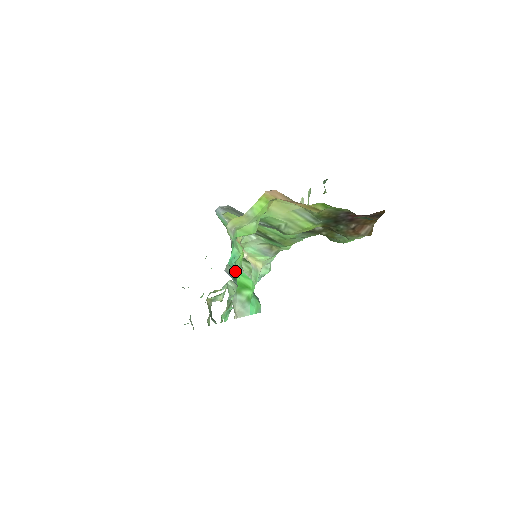
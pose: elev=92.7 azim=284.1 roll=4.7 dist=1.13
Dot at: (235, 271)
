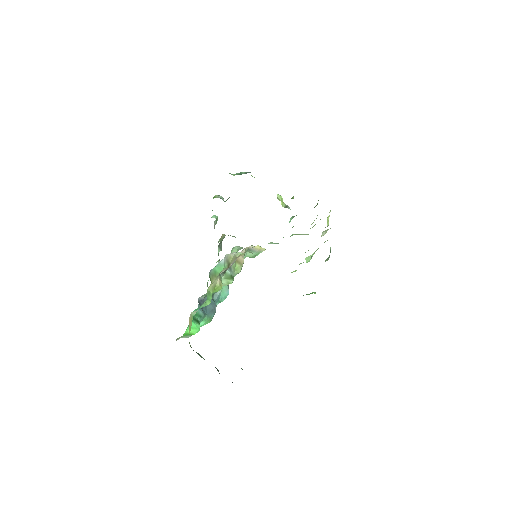
Dot at: (199, 310)
